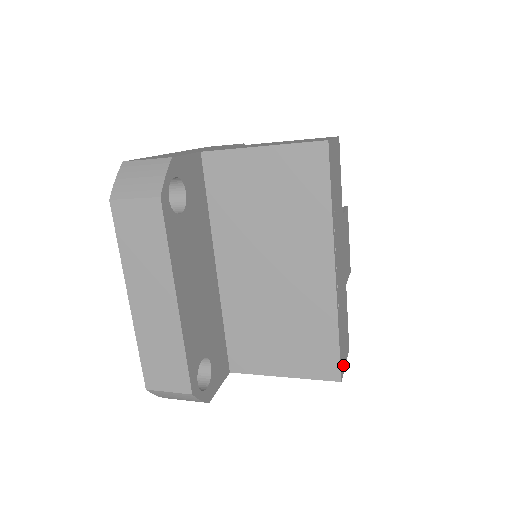
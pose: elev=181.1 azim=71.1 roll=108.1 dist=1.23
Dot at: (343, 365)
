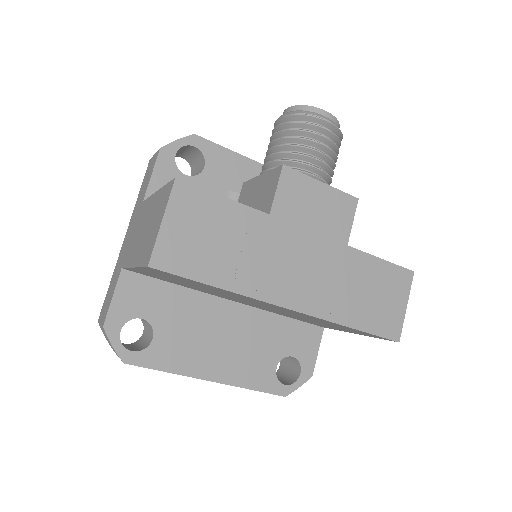
Dot at: (397, 320)
